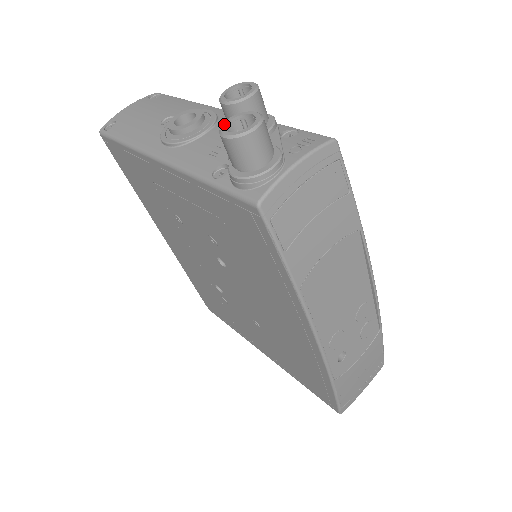
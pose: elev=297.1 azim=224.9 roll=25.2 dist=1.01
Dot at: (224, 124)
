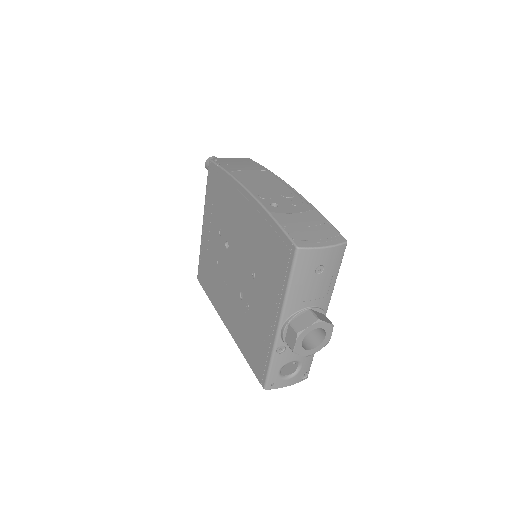
Dot at: occluded
